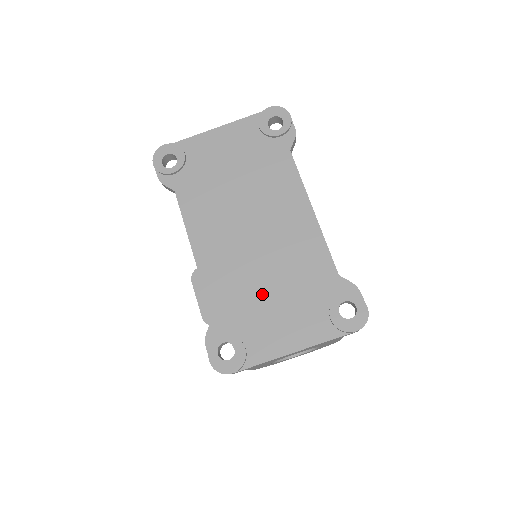
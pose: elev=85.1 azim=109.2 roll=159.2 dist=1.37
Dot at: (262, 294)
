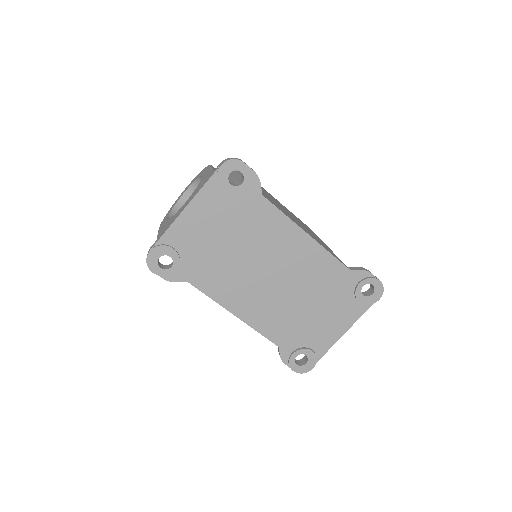
Dot at: (304, 313)
